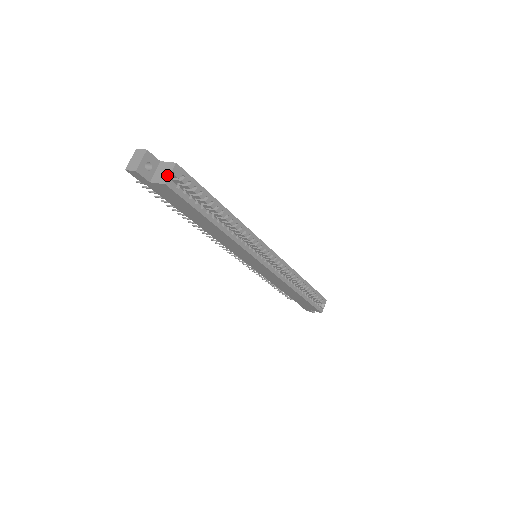
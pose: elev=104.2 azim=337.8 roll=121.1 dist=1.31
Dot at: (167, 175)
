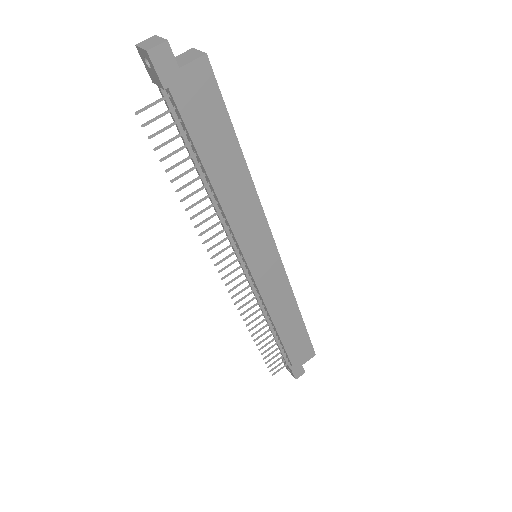
Dot at: (196, 53)
